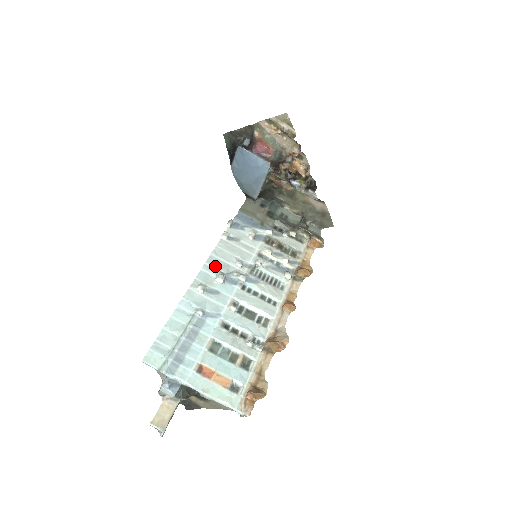
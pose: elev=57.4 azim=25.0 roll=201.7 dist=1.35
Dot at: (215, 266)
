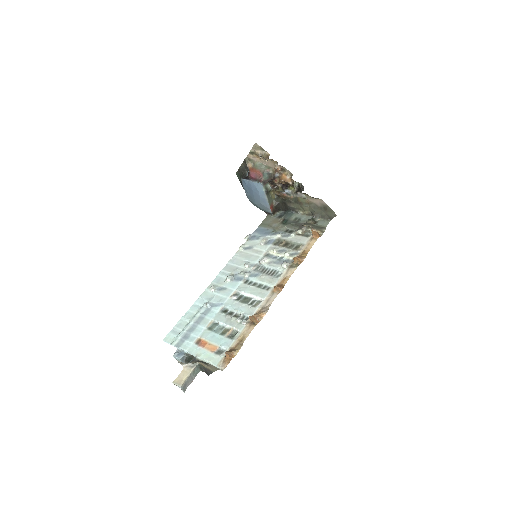
Dot at: (228, 271)
